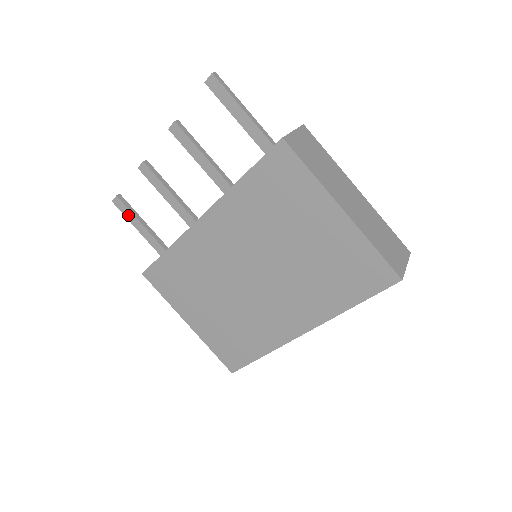
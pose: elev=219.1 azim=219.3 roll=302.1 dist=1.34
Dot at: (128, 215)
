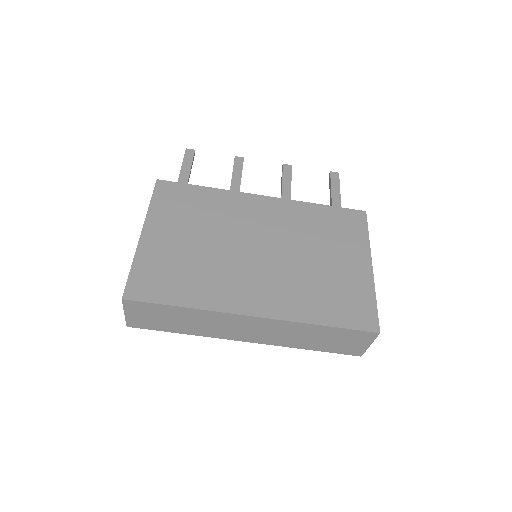
Dot at: (187, 161)
